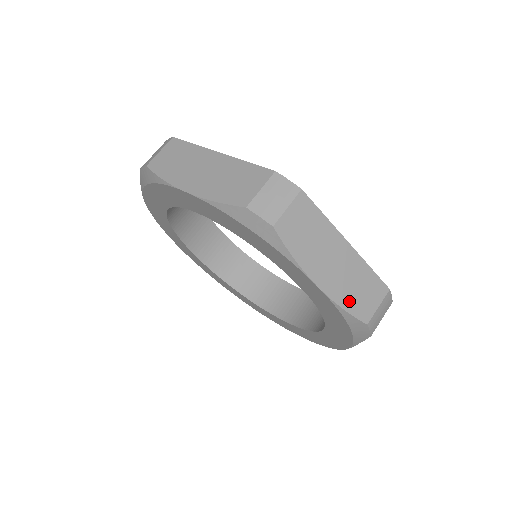
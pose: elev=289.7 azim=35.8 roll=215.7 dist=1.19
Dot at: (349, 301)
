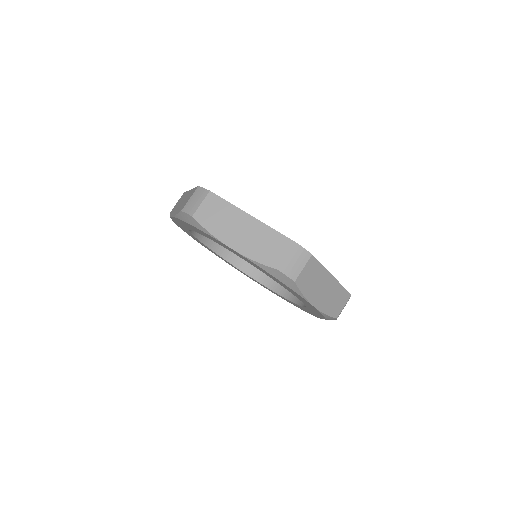
Dot at: (329, 309)
